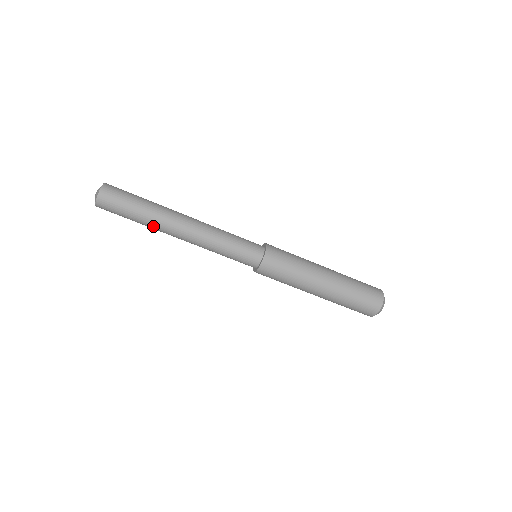
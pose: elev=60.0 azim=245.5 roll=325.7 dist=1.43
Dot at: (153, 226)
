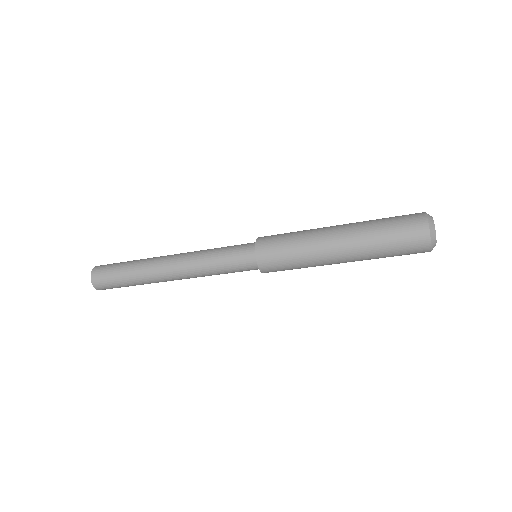
Dot at: (146, 280)
